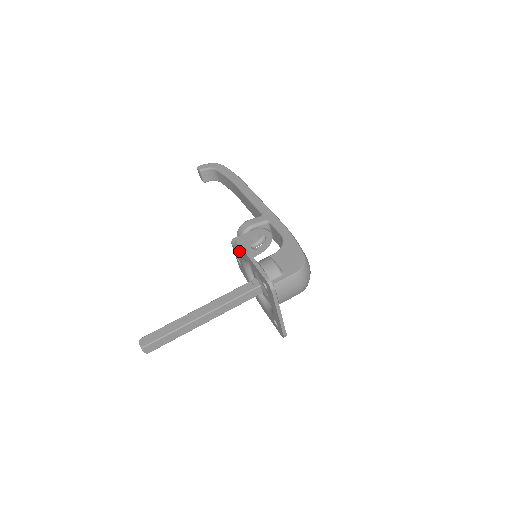
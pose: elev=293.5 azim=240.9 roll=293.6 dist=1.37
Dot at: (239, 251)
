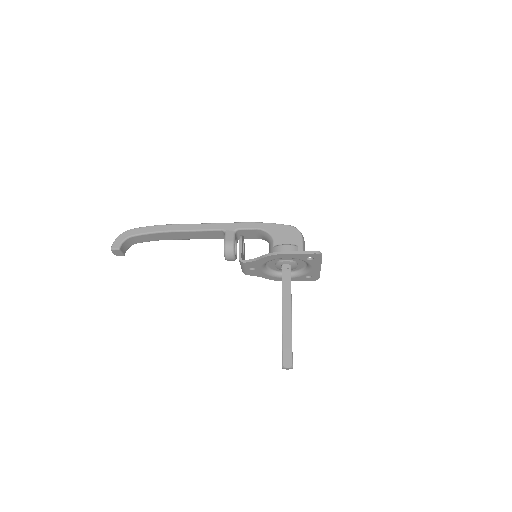
Dot at: (263, 260)
